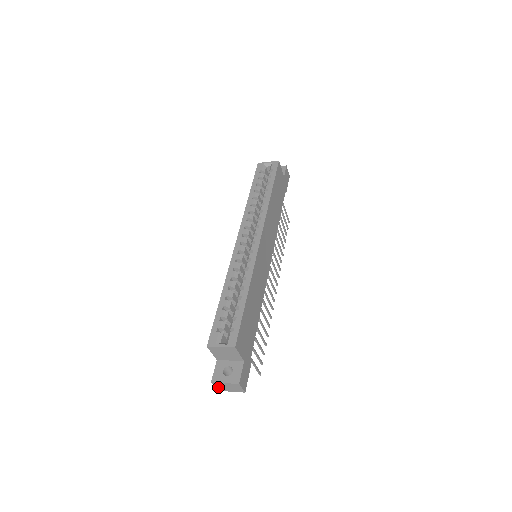
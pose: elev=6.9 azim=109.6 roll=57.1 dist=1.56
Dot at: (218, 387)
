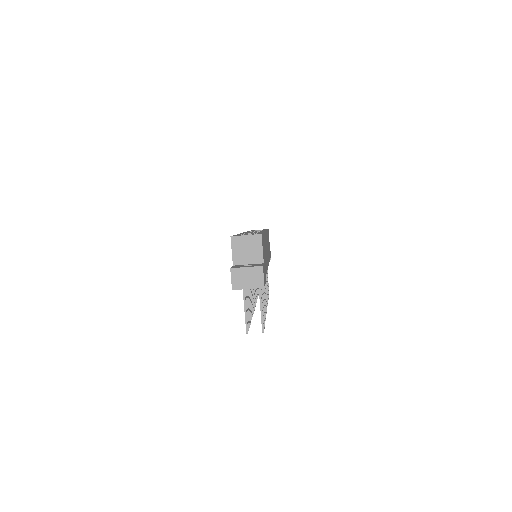
Dot at: (235, 280)
